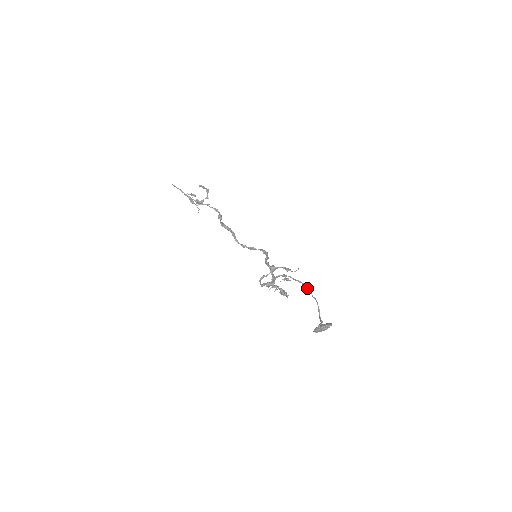
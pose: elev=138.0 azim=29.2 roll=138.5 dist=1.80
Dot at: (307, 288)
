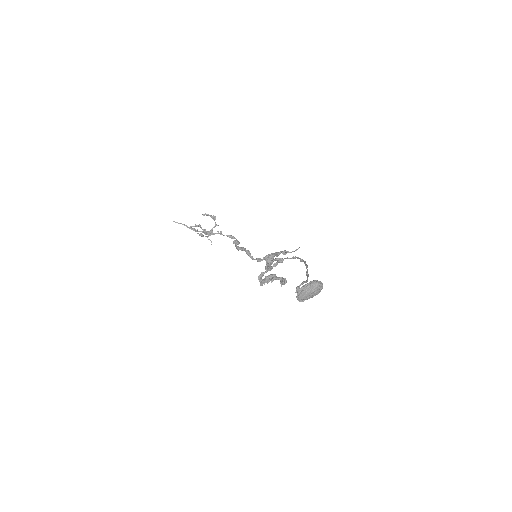
Dot at: (301, 259)
